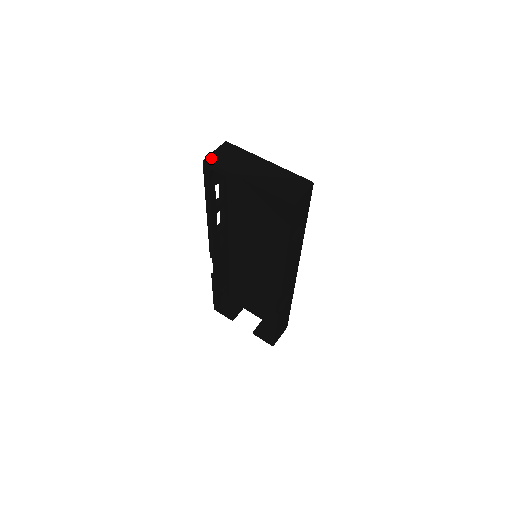
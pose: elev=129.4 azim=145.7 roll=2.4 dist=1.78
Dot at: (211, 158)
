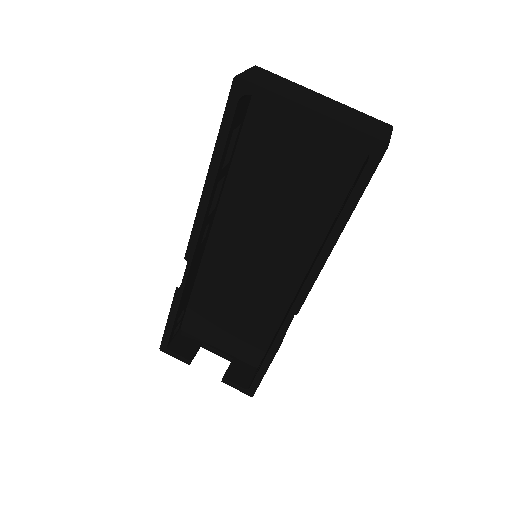
Dot at: (246, 76)
